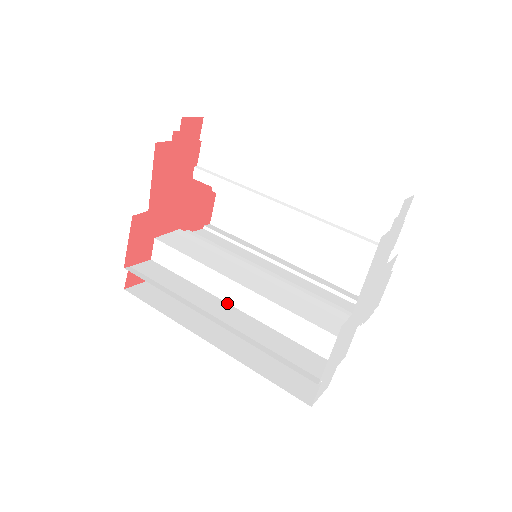
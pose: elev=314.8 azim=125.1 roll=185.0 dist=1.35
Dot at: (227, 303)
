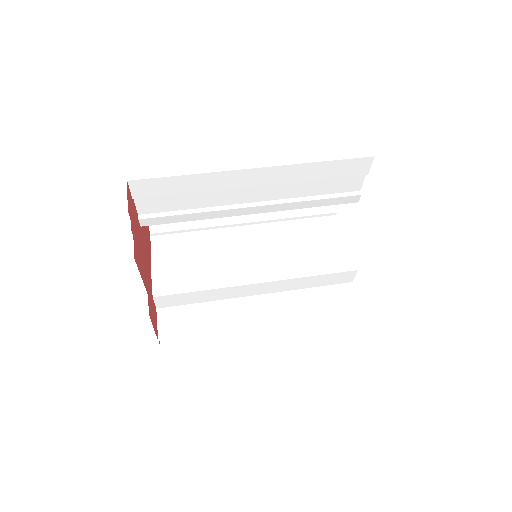
Dot at: (251, 296)
